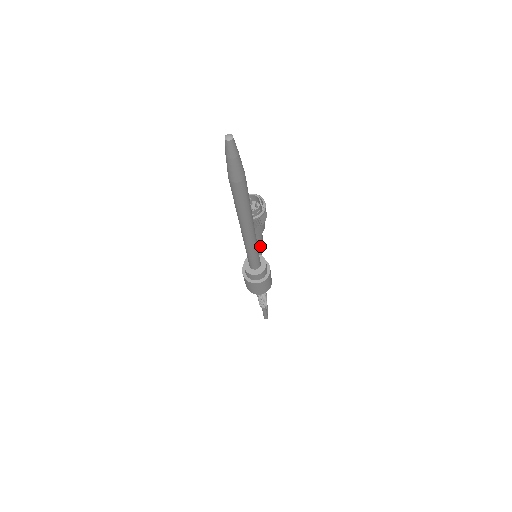
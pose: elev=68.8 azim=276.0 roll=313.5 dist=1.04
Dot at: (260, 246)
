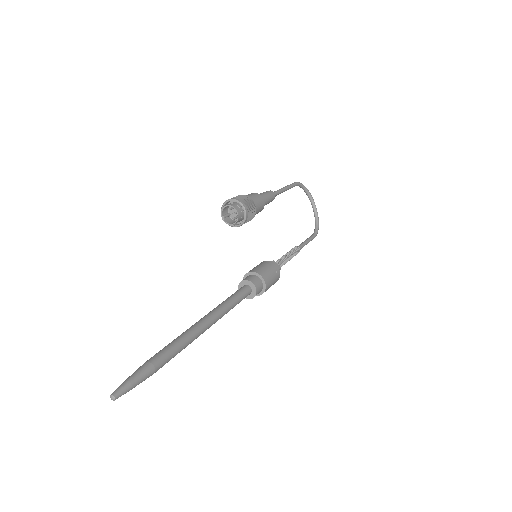
Dot at: (278, 192)
